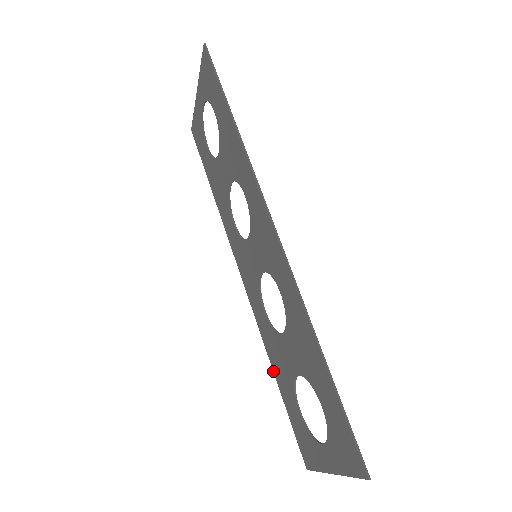
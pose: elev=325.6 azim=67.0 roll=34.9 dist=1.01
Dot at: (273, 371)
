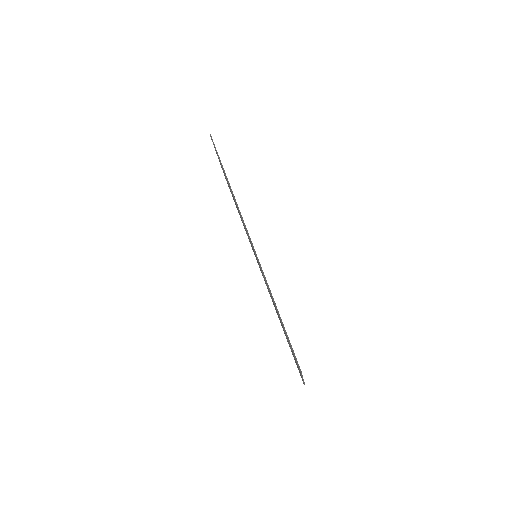
Dot at: occluded
